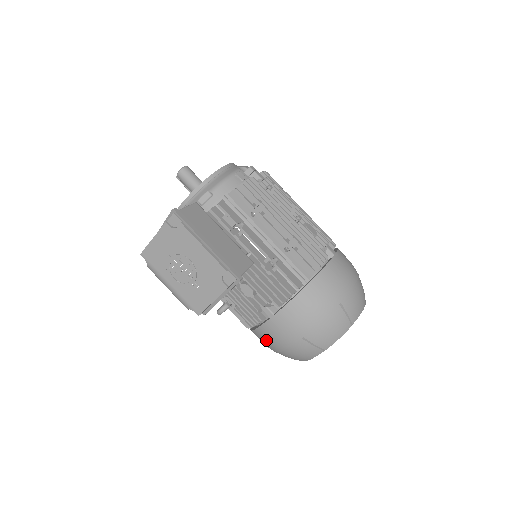
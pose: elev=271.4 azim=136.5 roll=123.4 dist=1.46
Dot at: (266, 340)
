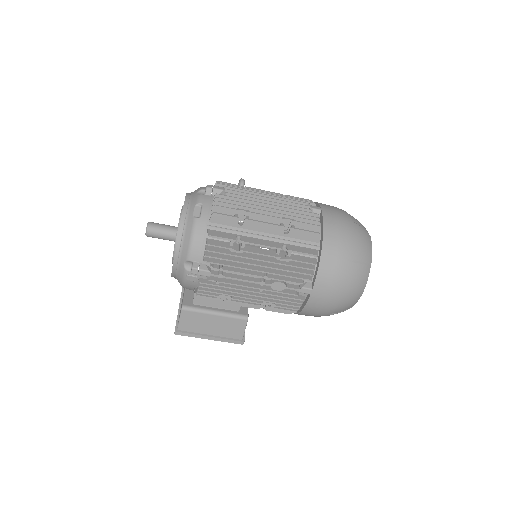
Dot at: occluded
